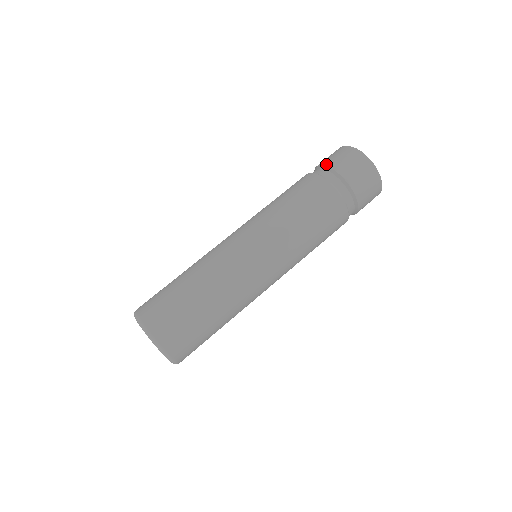
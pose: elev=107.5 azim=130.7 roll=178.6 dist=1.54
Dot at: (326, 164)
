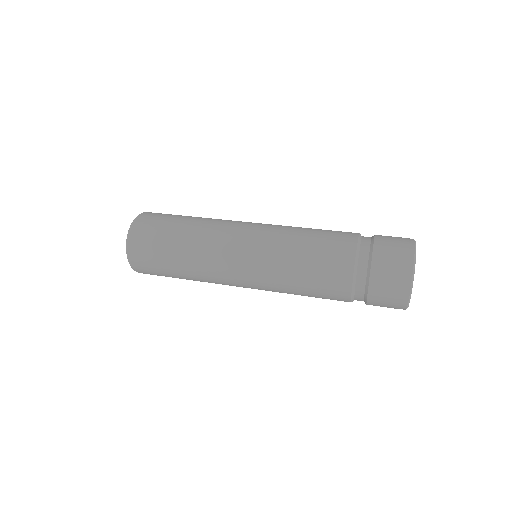
Dot at: (376, 236)
